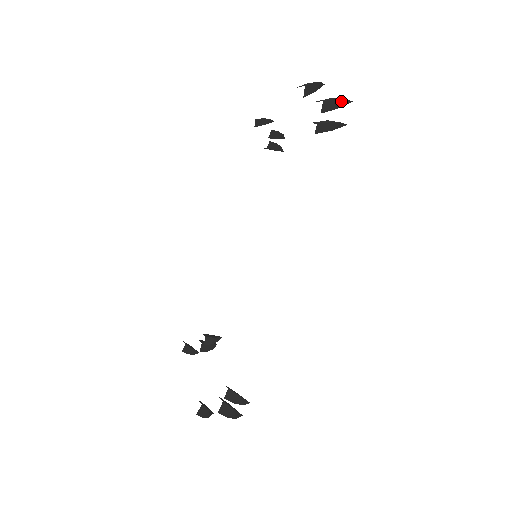
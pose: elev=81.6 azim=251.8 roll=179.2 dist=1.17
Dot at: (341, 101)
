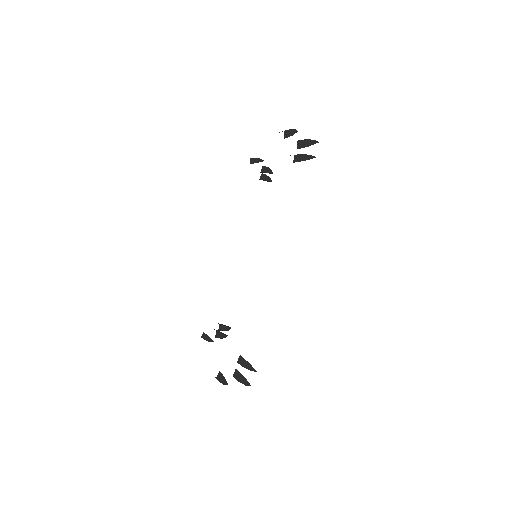
Dot at: (310, 141)
